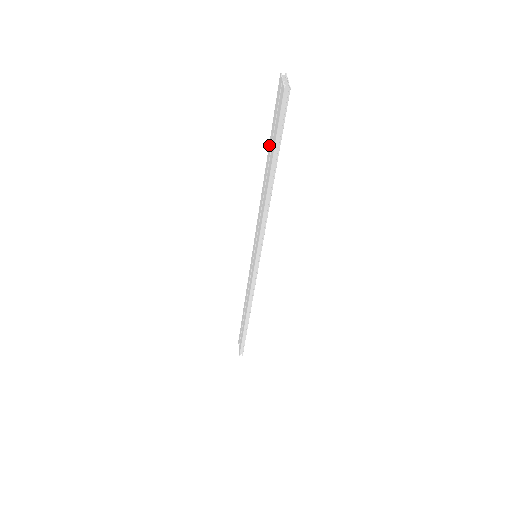
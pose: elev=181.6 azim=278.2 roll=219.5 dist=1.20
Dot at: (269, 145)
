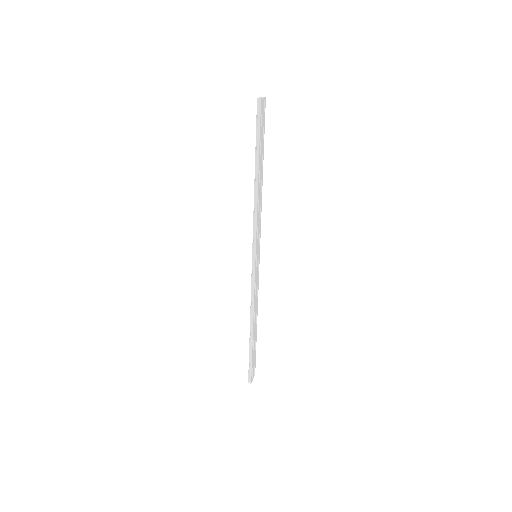
Dot at: occluded
